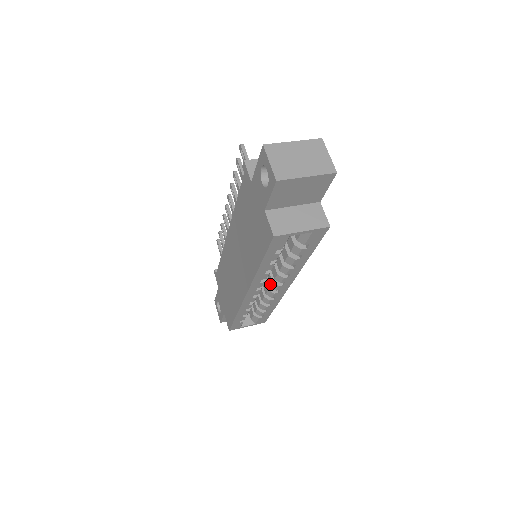
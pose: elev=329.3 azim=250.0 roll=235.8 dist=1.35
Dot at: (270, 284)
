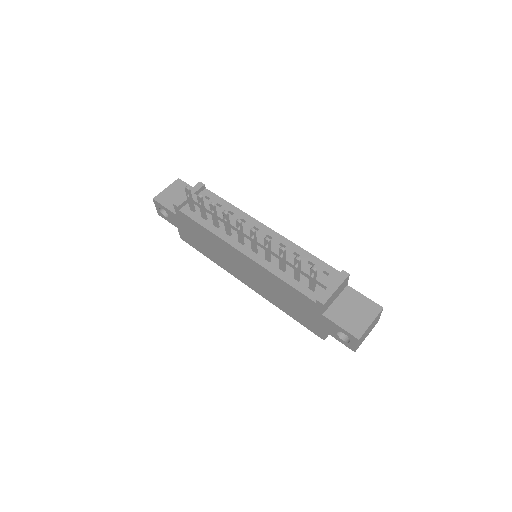
Dot at: occluded
